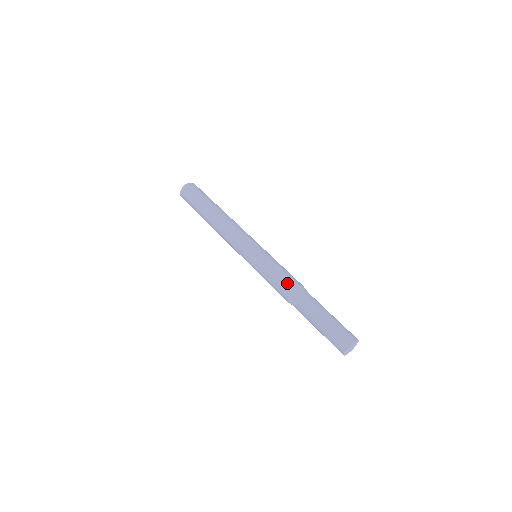
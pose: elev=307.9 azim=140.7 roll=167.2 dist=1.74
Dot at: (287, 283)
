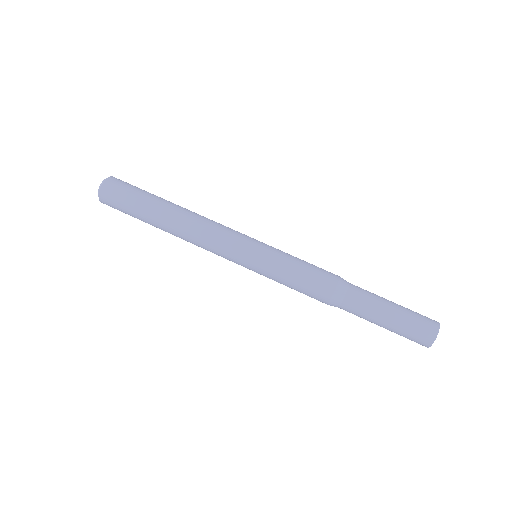
Dot at: (318, 290)
